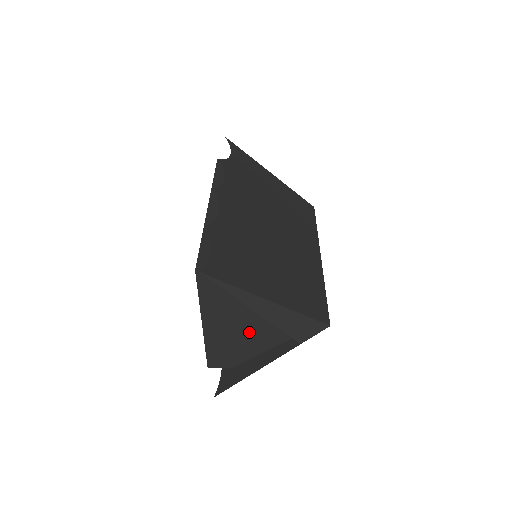
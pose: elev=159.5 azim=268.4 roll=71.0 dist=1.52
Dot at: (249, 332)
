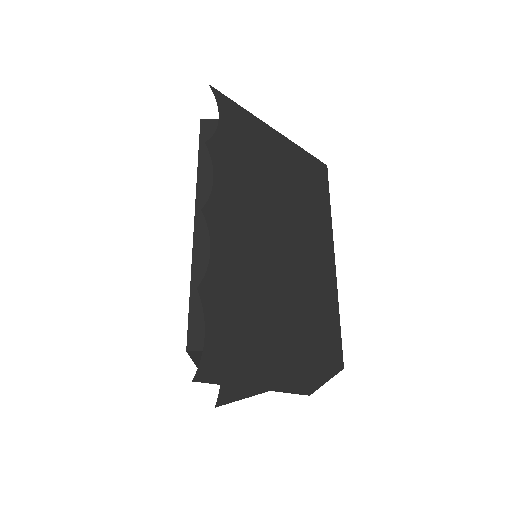
Dot at: occluded
